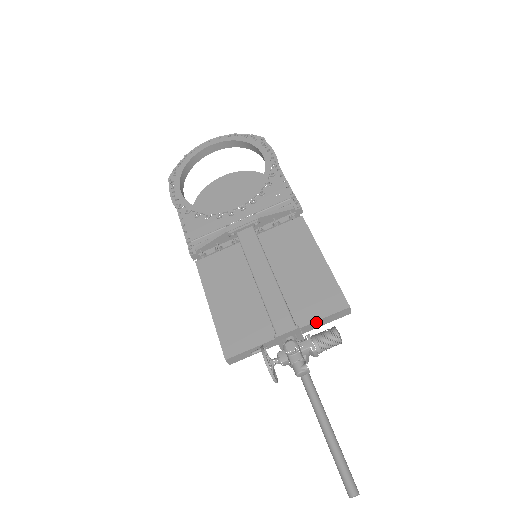
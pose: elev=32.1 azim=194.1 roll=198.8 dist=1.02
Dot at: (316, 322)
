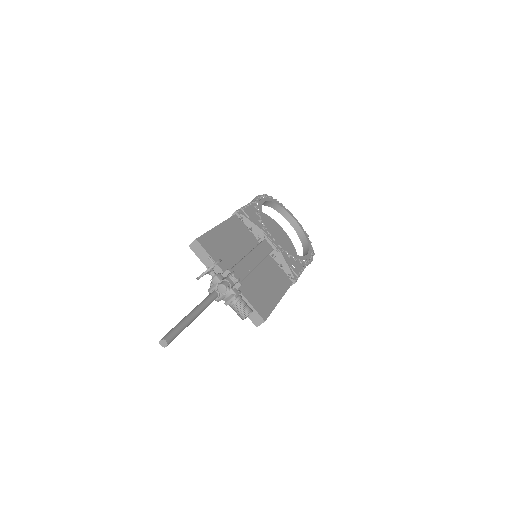
Dot at: (245, 300)
